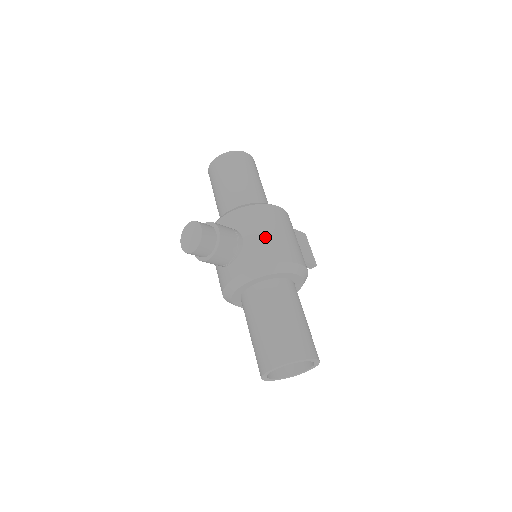
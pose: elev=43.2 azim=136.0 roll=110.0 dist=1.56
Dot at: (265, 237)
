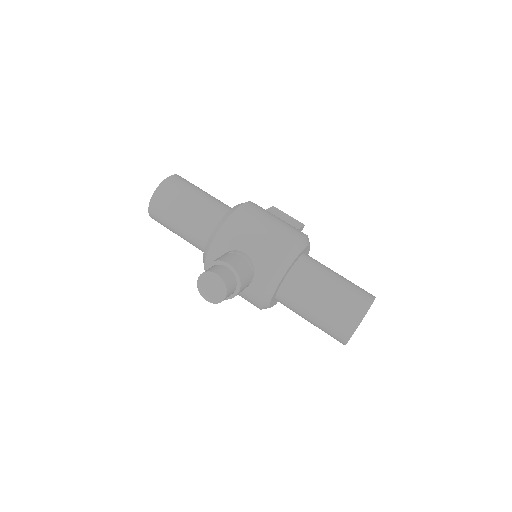
Dot at: (262, 238)
